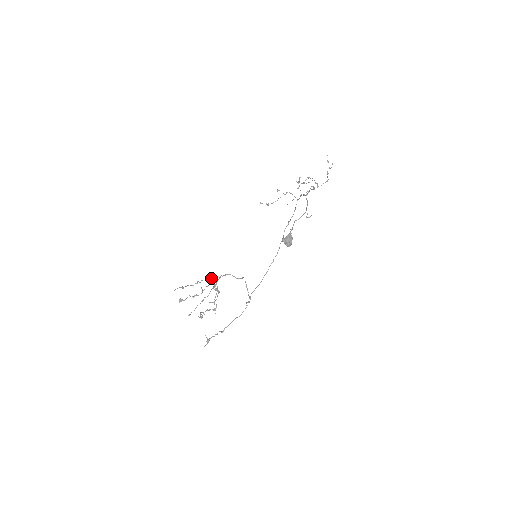
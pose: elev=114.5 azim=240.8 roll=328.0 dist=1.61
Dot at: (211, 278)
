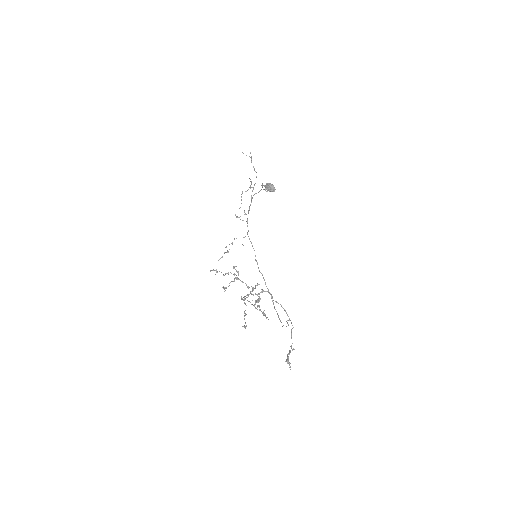
Dot at: (235, 277)
